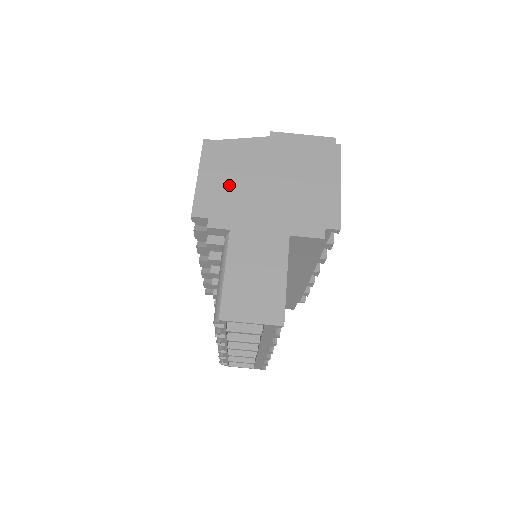
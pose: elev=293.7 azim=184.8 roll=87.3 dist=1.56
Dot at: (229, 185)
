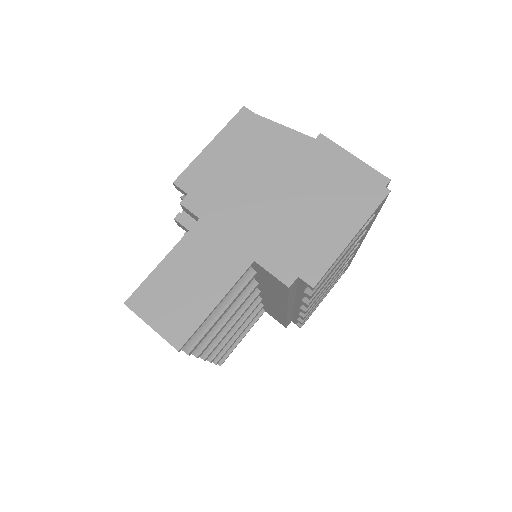
Dot at: (233, 170)
